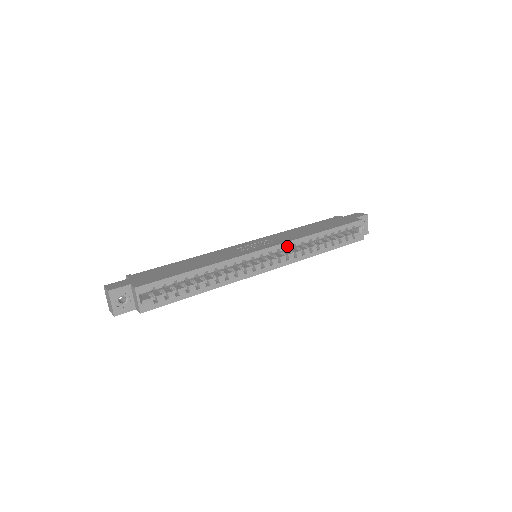
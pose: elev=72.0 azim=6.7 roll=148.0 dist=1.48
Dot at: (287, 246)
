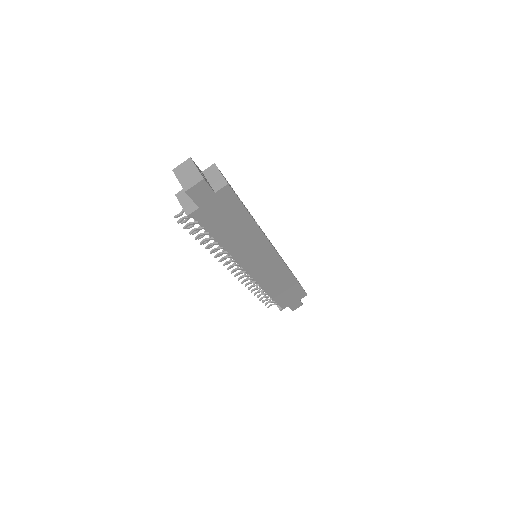
Dot at: occluded
